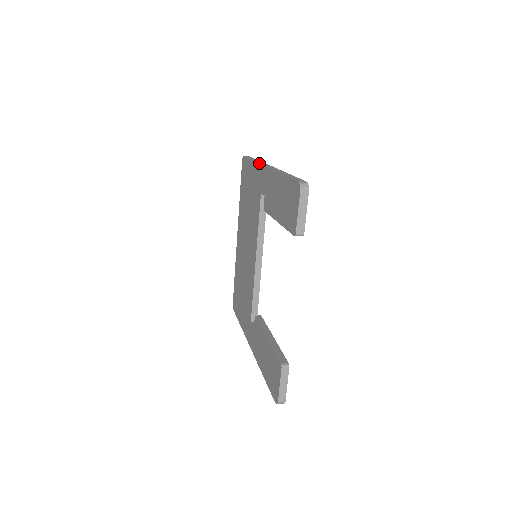
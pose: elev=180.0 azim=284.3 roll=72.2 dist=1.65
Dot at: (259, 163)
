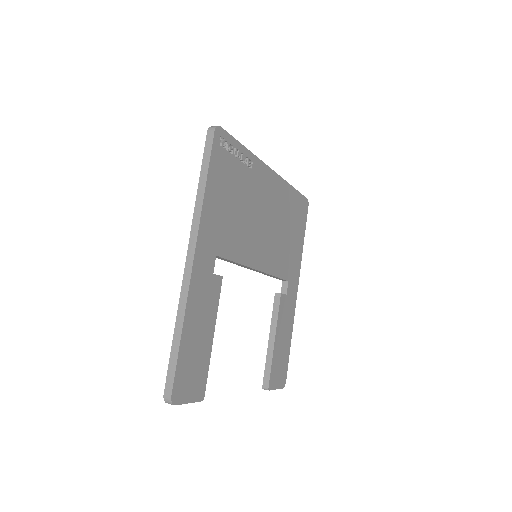
Dot at: occluded
